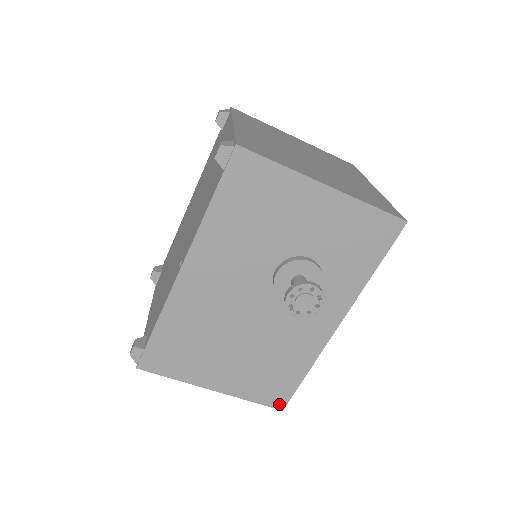
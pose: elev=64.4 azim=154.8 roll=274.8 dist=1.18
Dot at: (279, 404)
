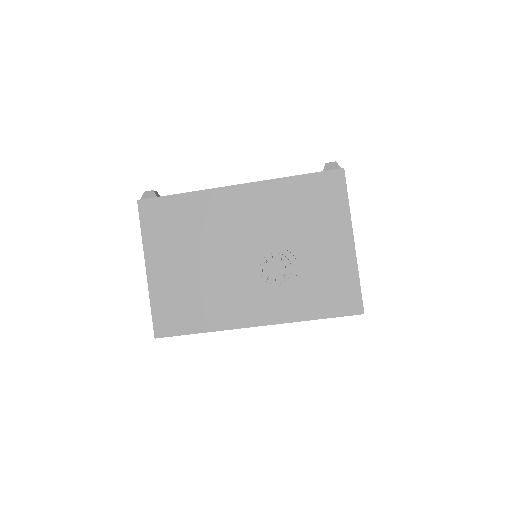
Dot at: (160, 331)
